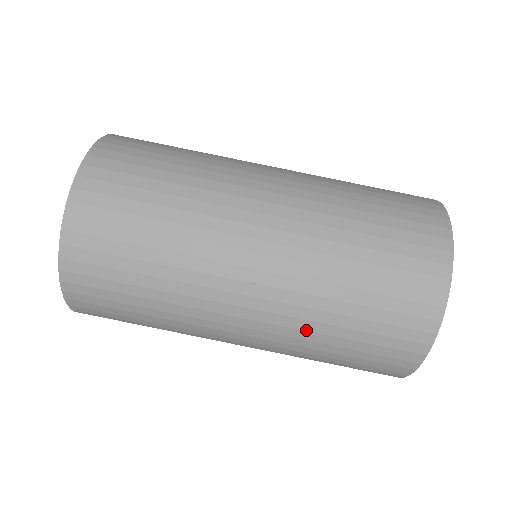
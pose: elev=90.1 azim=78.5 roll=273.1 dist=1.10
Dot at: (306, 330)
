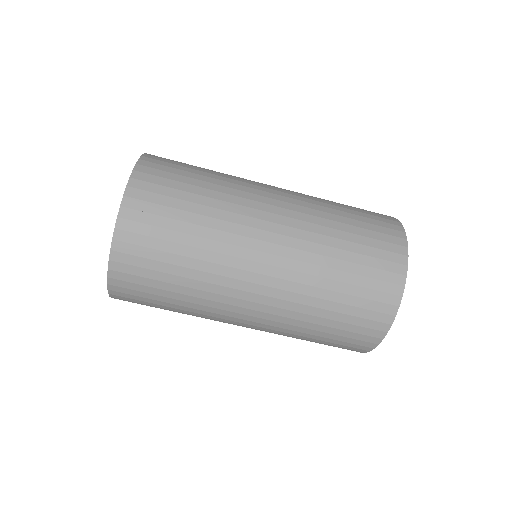
Dot at: (291, 330)
